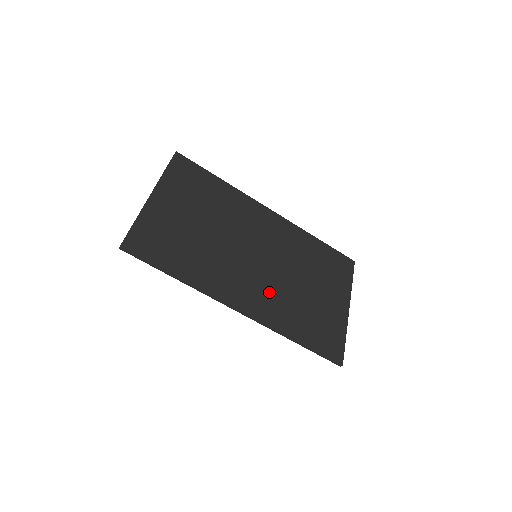
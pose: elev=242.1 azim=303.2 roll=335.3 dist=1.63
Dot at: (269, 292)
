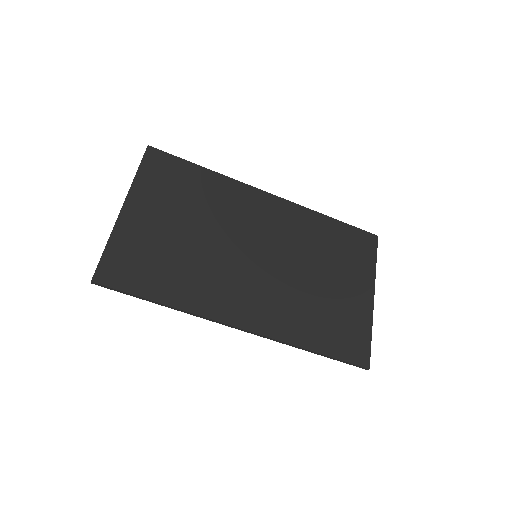
Dot at: (275, 298)
